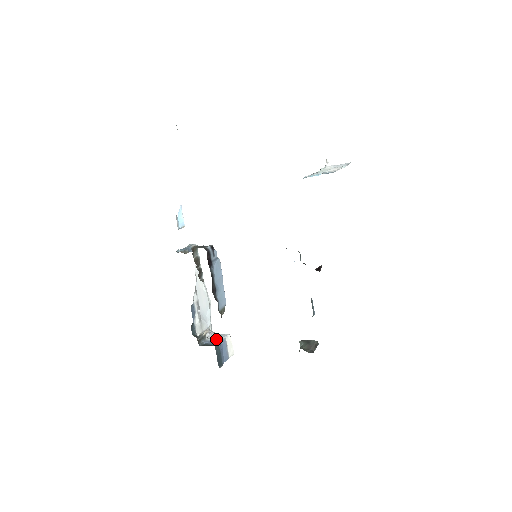
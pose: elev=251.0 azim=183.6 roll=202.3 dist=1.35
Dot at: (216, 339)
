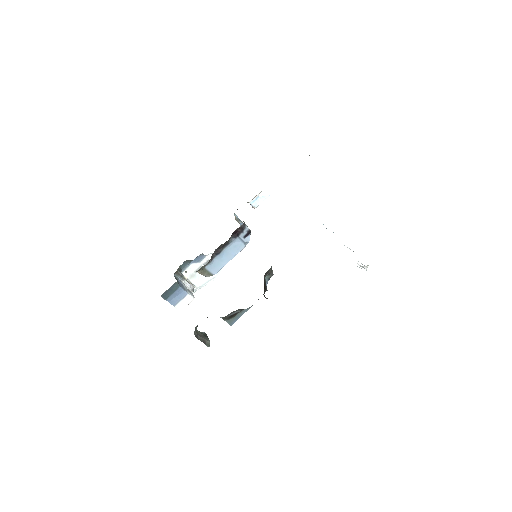
Dot at: (185, 288)
